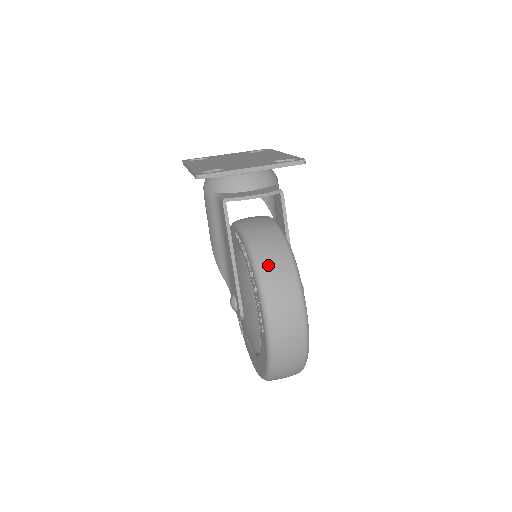
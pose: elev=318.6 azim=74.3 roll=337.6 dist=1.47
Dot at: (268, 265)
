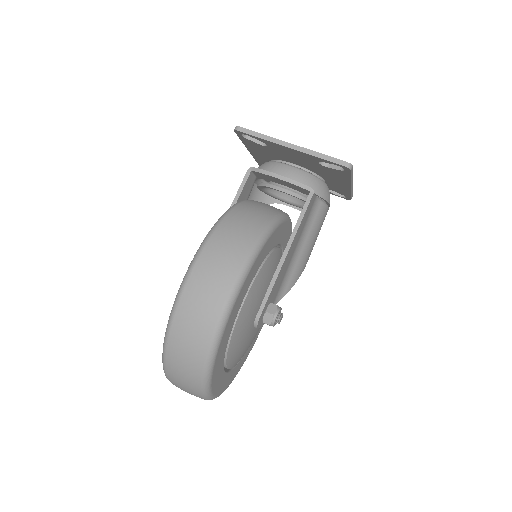
Dot at: (234, 221)
